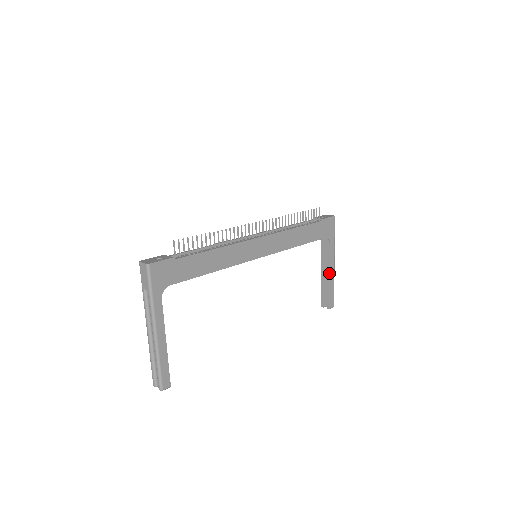
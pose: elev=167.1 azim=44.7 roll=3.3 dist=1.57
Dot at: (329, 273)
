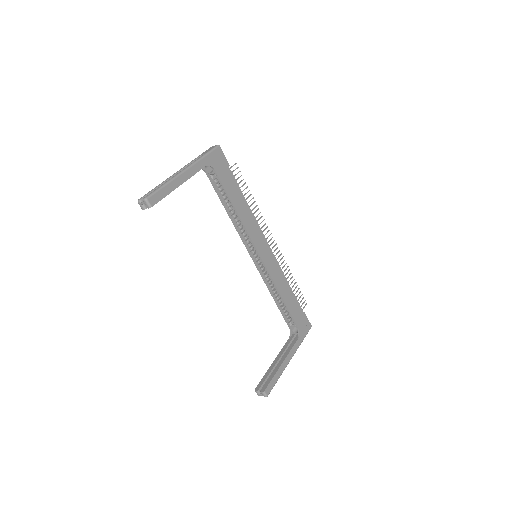
Dot at: (282, 361)
